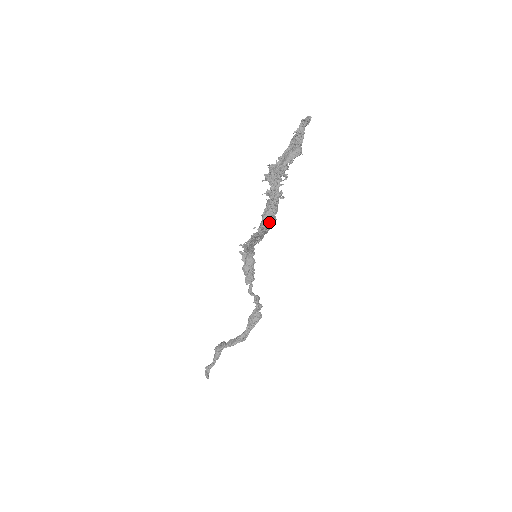
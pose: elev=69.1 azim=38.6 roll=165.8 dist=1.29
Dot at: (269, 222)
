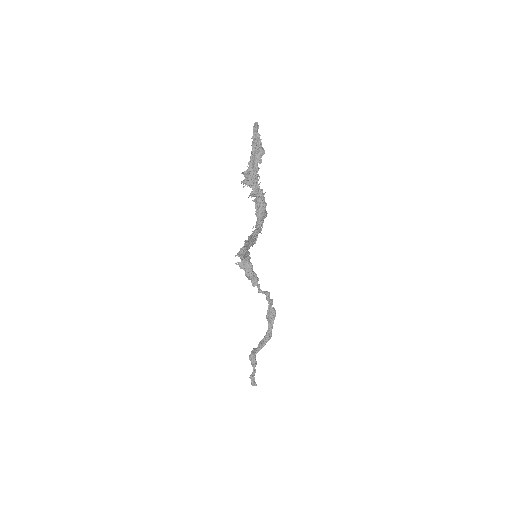
Dot at: (264, 217)
